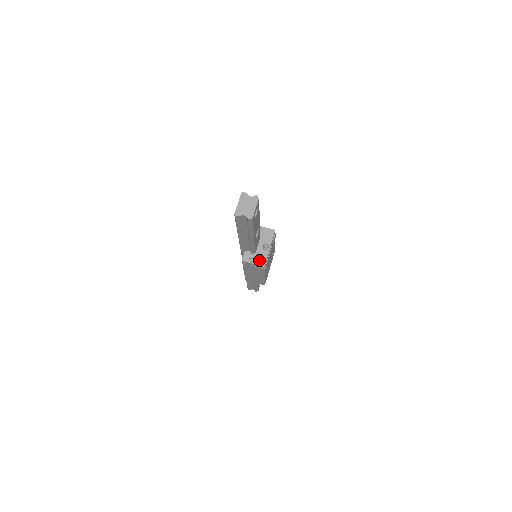
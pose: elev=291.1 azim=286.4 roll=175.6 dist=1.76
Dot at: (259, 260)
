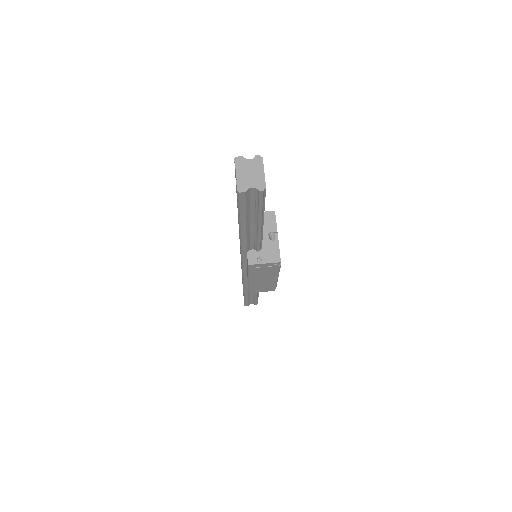
Dot at: (270, 256)
